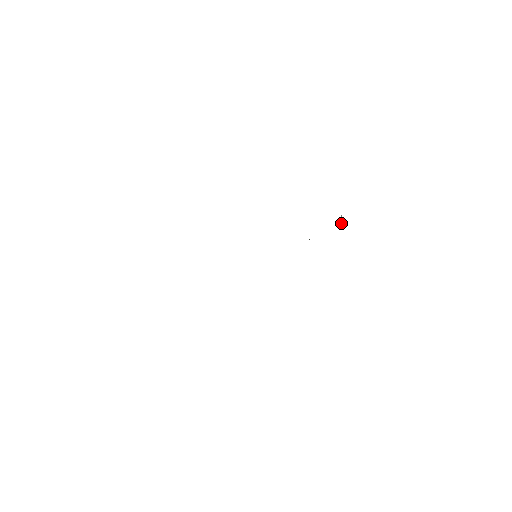
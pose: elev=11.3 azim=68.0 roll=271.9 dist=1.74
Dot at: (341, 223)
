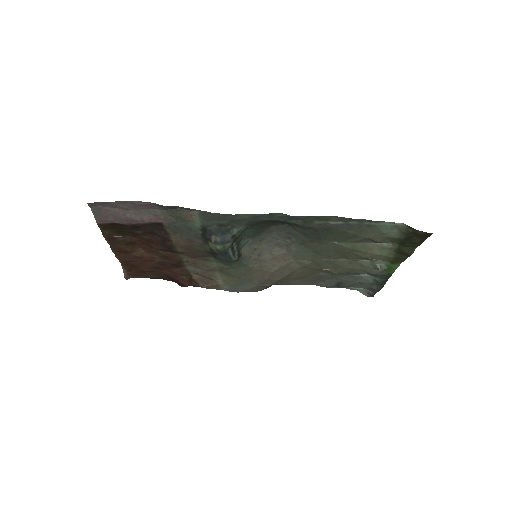
Dot at: (370, 286)
